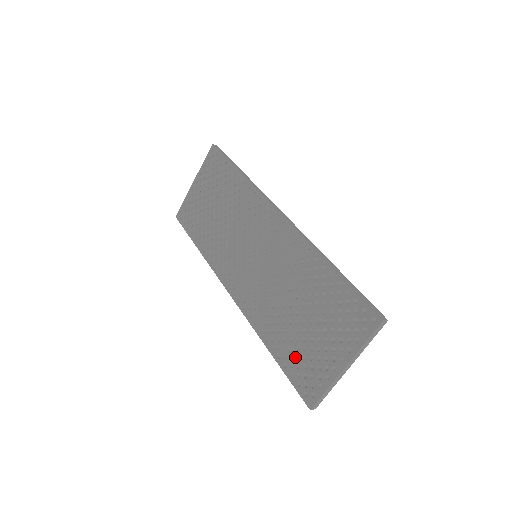
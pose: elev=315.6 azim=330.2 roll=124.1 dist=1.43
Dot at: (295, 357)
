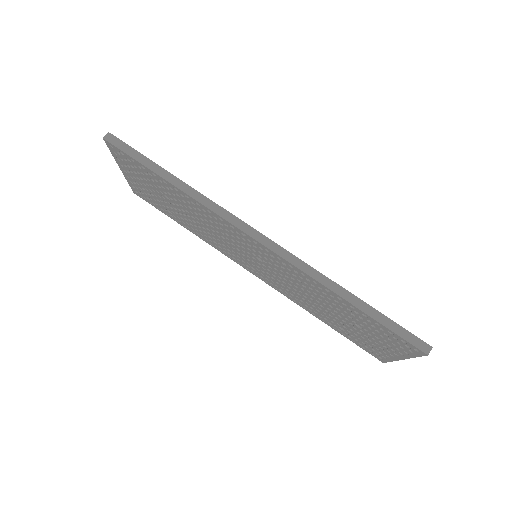
Dot at: (350, 335)
